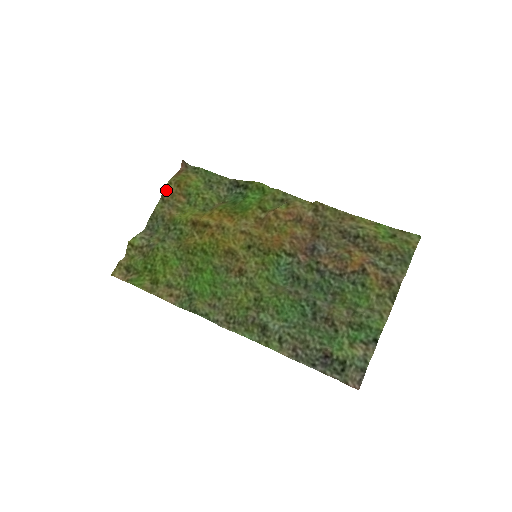
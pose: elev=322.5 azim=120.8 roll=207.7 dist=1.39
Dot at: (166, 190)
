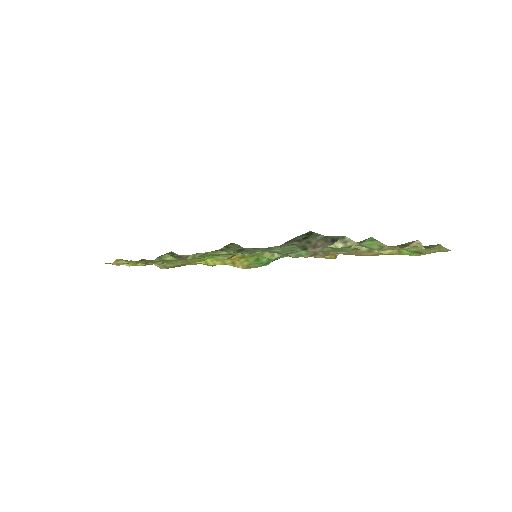
Dot at: occluded
